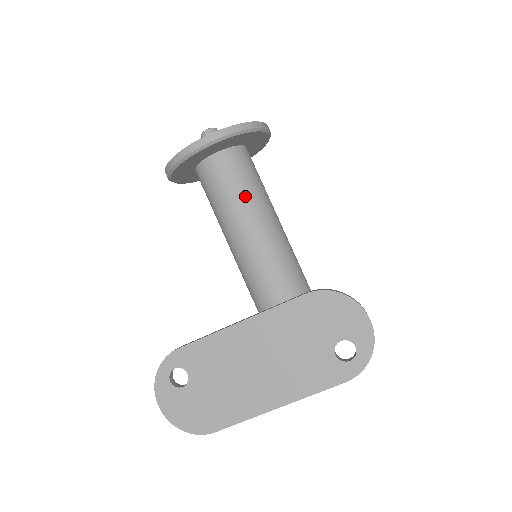
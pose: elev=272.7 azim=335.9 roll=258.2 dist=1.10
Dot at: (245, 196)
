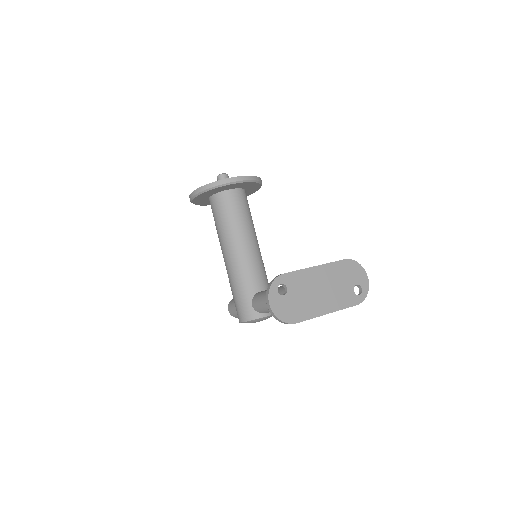
Dot at: (248, 220)
